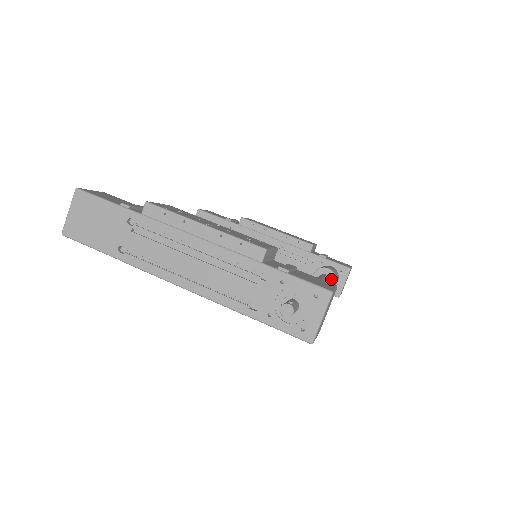
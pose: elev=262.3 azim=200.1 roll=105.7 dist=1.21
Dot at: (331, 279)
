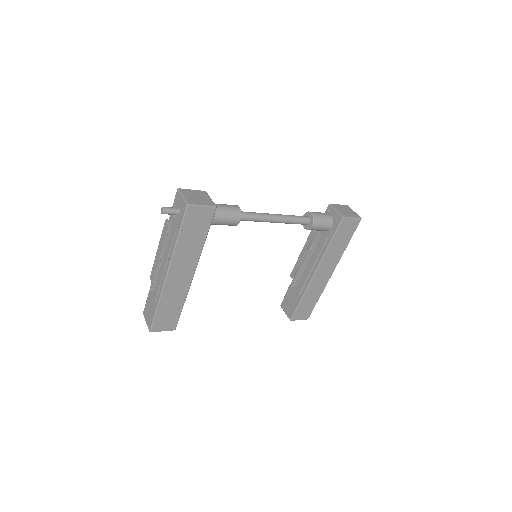
Dot at: (308, 215)
